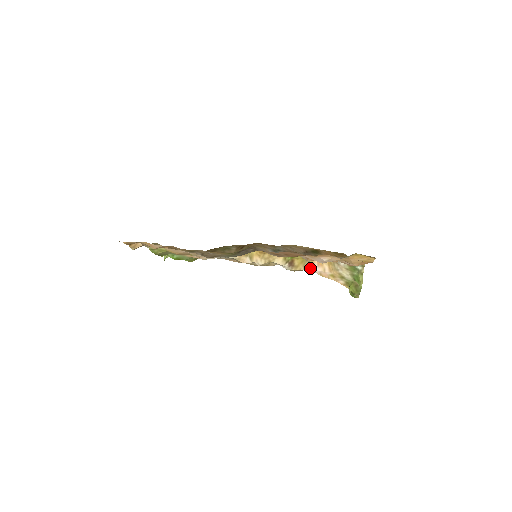
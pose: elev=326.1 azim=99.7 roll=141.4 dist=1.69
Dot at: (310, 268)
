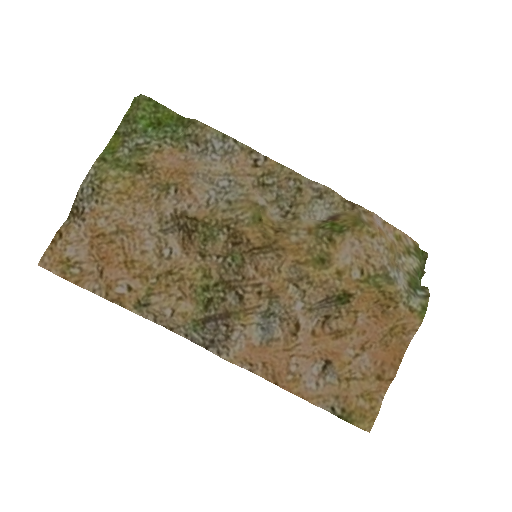
Dot at: (368, 217)
